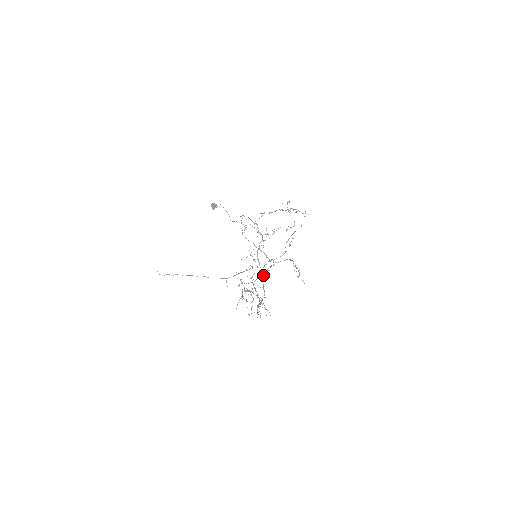
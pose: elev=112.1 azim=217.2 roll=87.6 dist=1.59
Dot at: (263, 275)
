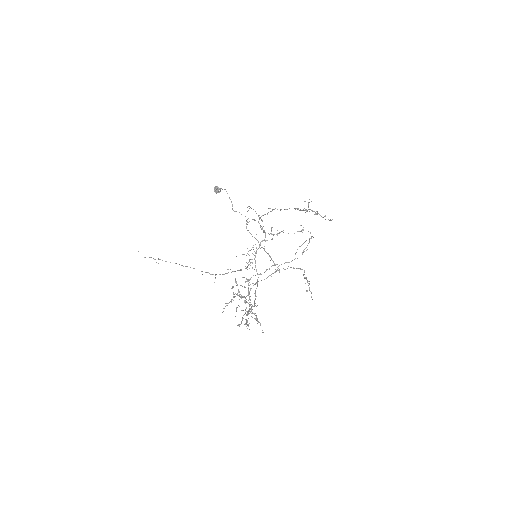
Dot at: (257, 279)
